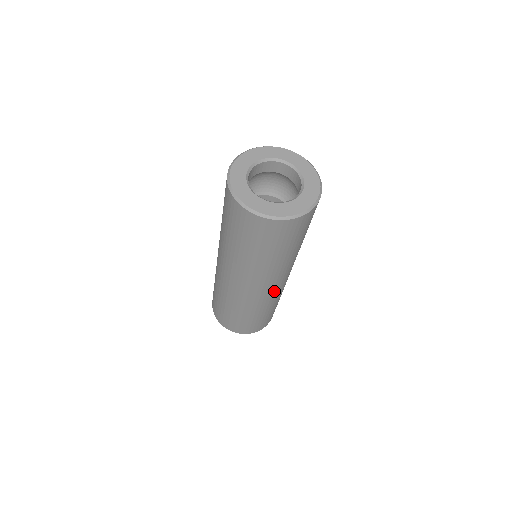
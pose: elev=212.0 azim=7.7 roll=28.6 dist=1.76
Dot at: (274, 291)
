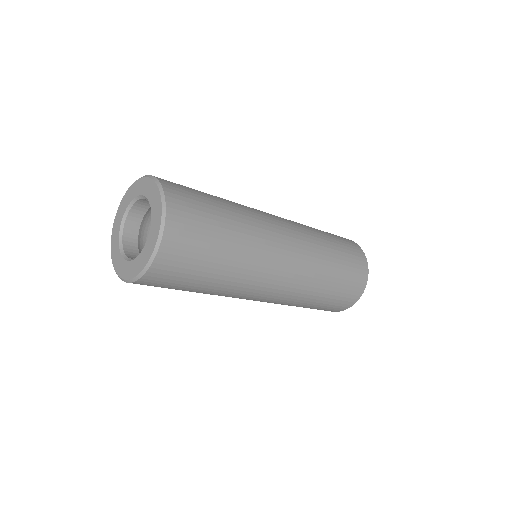
Dot at: (298, 256)
